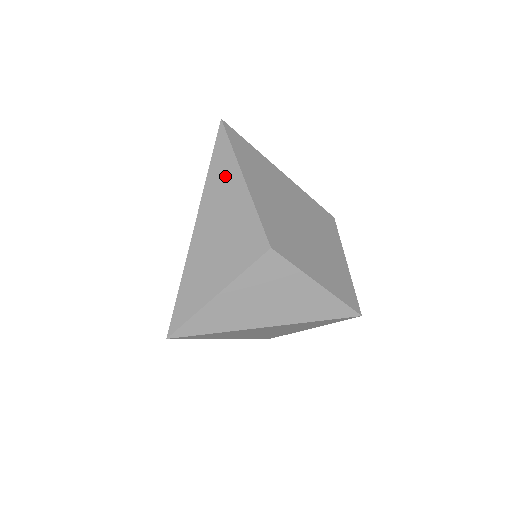
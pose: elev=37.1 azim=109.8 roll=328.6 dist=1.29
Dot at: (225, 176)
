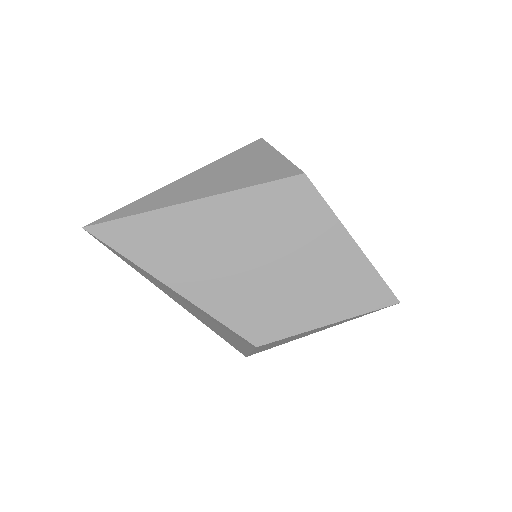
Dot at: (155, 282)
